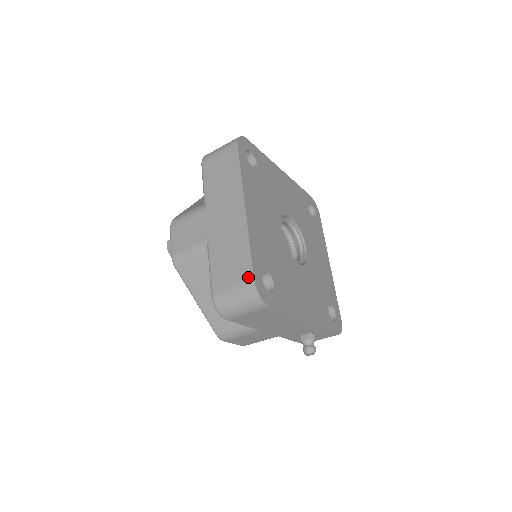
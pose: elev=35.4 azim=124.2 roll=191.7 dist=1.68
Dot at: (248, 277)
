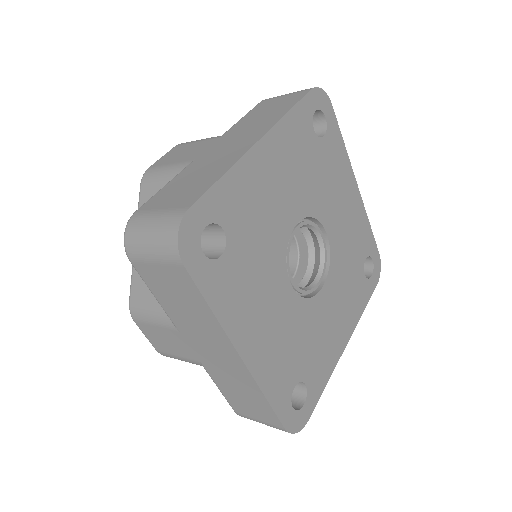
Dot at: (277, 425)
